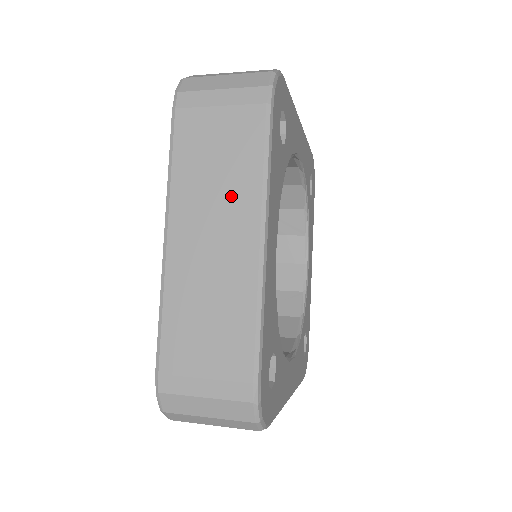
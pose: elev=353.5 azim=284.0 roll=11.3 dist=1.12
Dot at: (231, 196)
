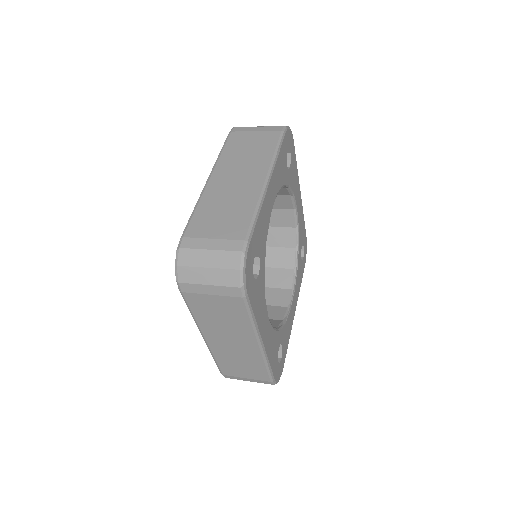
Dot at: (236, 330)
